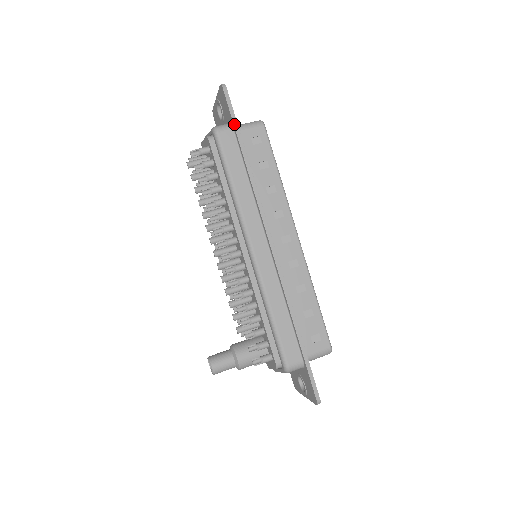
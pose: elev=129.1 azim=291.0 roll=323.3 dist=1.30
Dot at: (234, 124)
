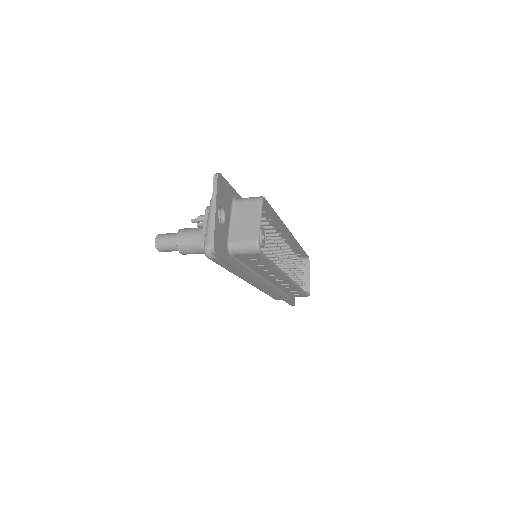
Dot at: occluded
